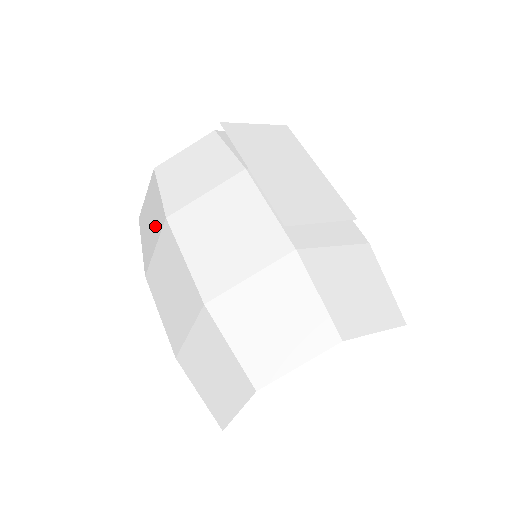
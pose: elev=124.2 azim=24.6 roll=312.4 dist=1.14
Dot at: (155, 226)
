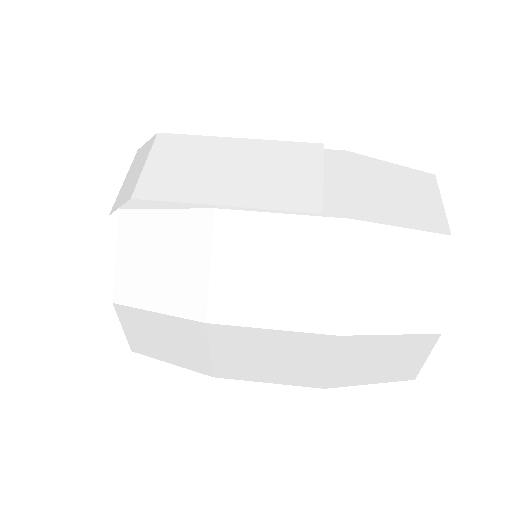
Dot at: (186, 339)
